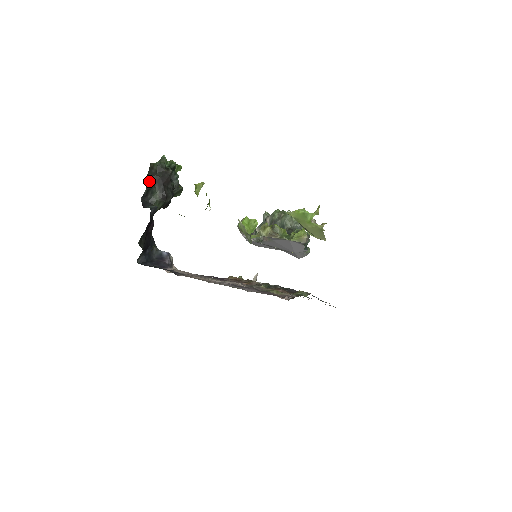
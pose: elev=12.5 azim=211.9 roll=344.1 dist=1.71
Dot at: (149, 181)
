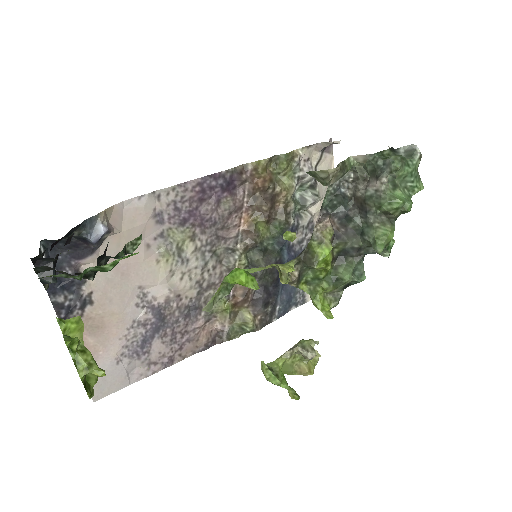
Dot at: (42, 268)
